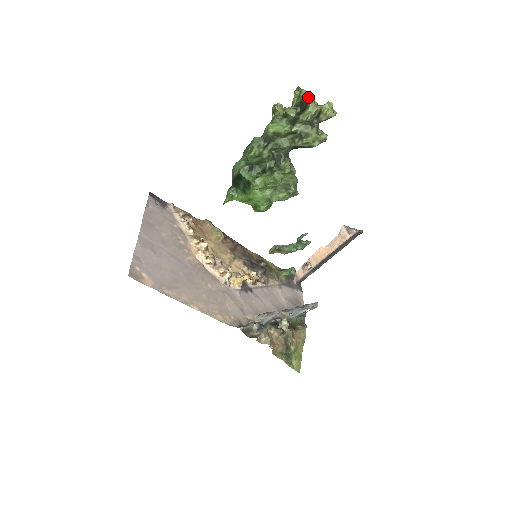
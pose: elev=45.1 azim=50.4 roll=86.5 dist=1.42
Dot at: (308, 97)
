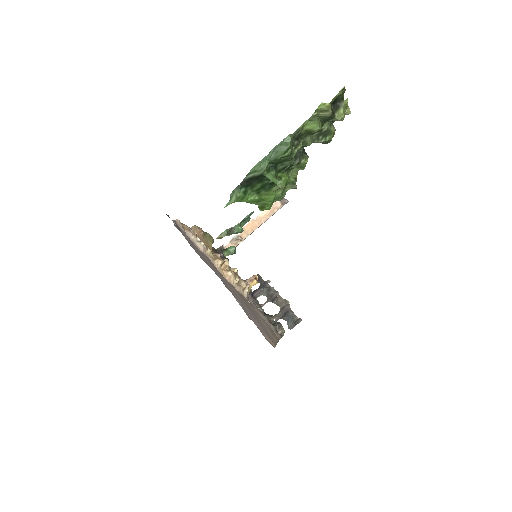
Dot at: (343, 95)
